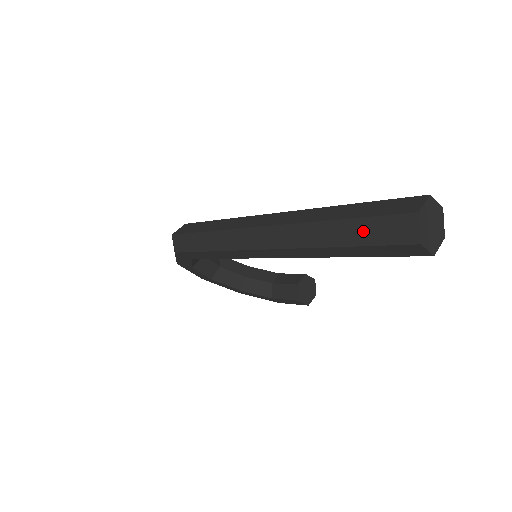
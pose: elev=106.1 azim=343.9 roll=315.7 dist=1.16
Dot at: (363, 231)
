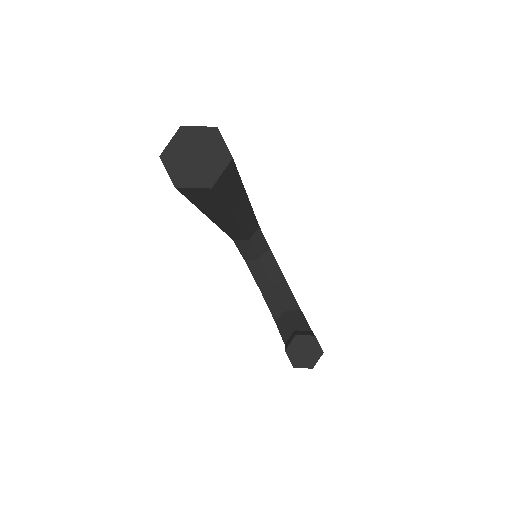
Dot at: occluded
